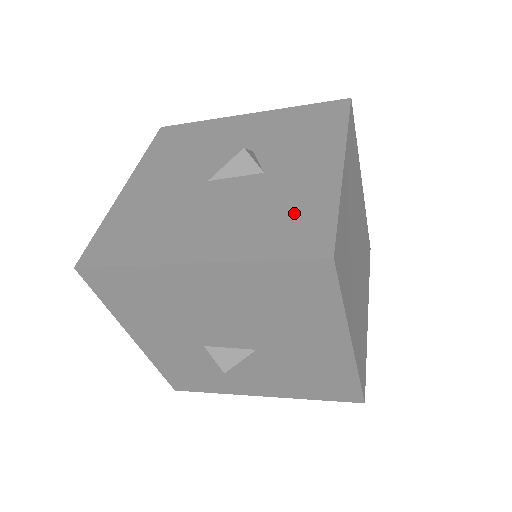
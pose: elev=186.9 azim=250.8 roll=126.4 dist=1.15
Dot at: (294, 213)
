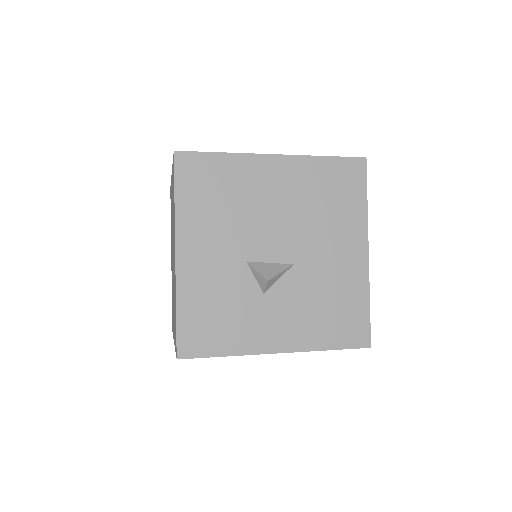
Dot at: occluded
